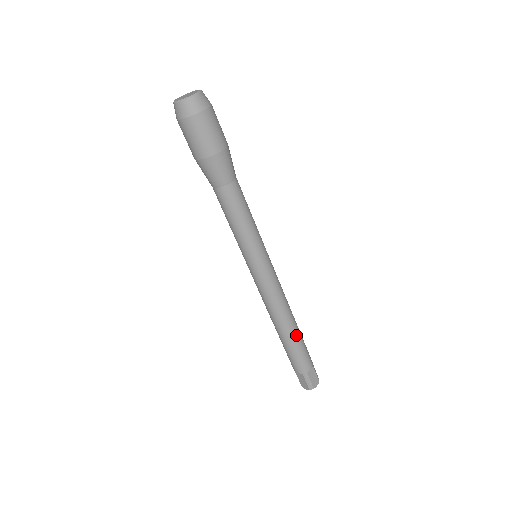
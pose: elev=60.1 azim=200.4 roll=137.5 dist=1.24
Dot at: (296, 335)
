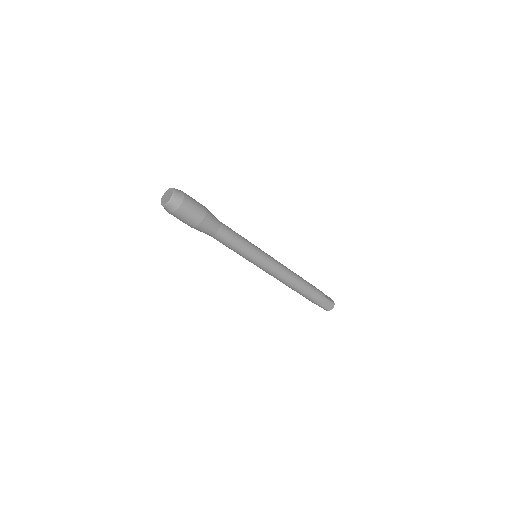
Dot at: (302, 290)
